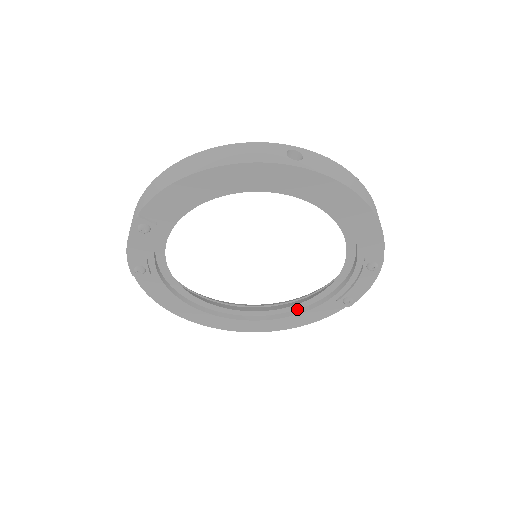
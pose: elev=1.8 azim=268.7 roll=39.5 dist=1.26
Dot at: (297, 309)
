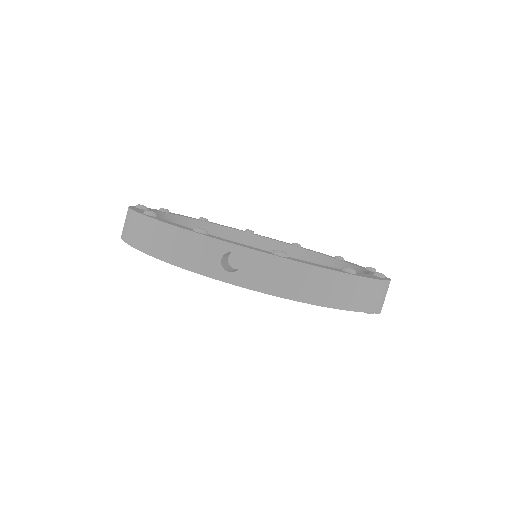
Dot at: occluded
